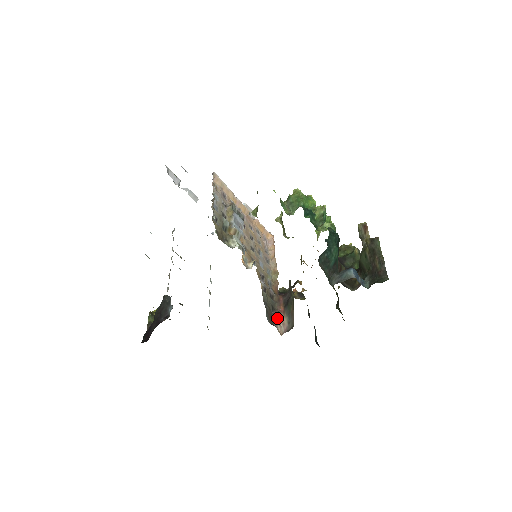
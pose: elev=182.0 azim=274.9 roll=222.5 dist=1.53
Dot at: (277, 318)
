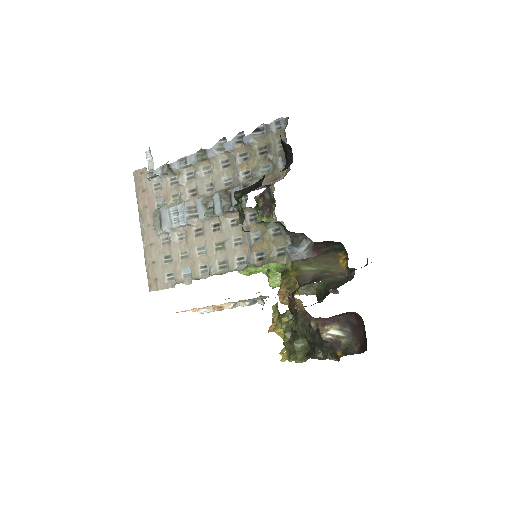
Dot at: occluded
